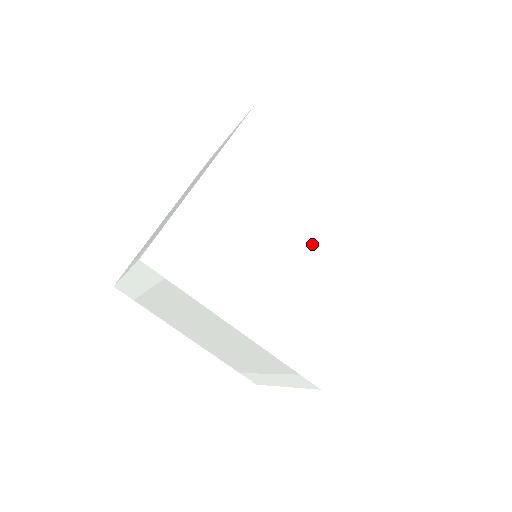
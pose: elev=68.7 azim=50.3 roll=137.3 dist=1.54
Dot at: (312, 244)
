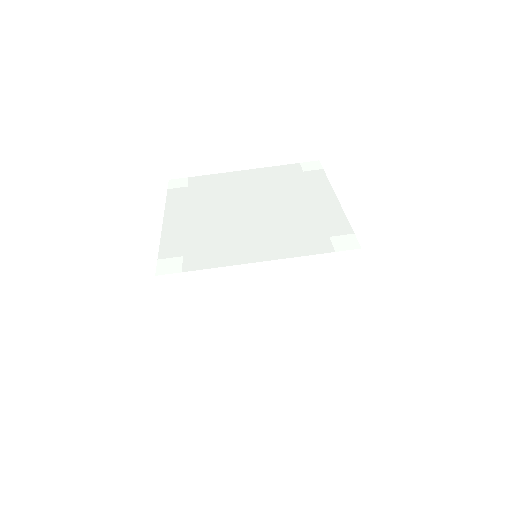
Dot at: (270, 200)
